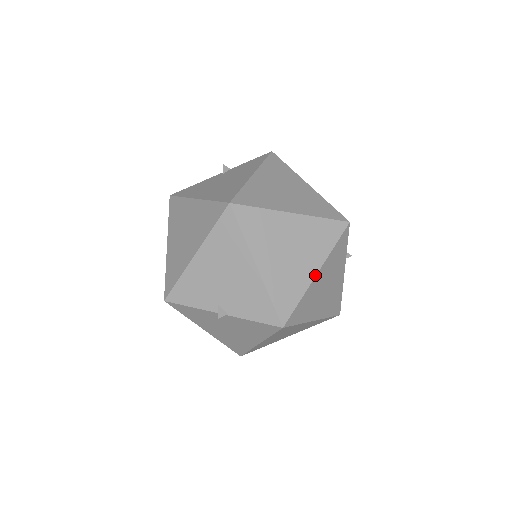
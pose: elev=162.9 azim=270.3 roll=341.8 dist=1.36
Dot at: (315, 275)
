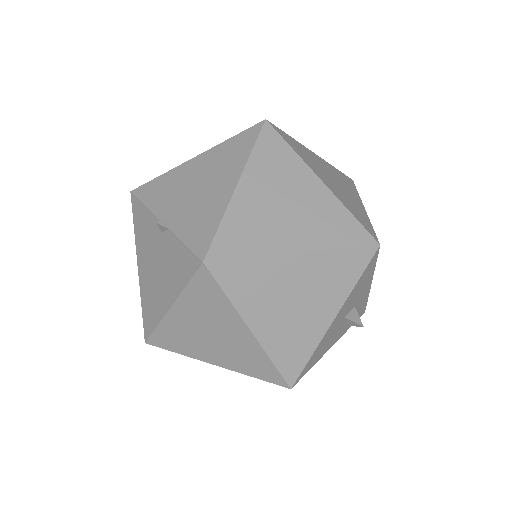
Dot at: occluded
